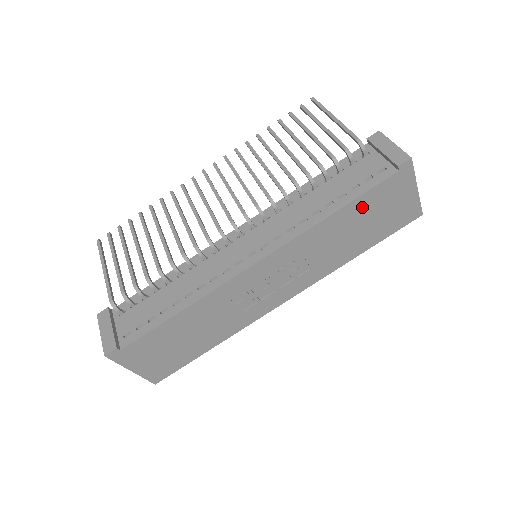
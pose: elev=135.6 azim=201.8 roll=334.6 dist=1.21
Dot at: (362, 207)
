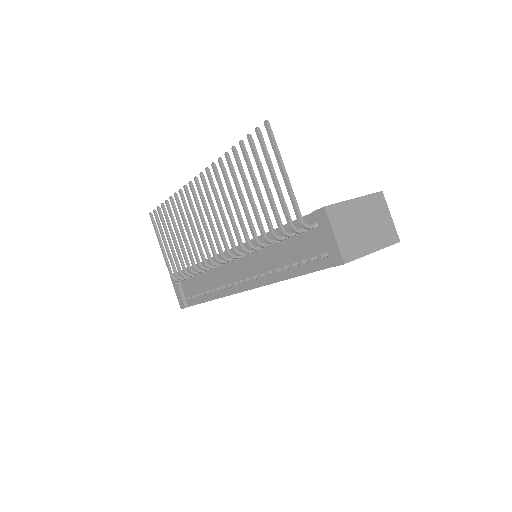
Dot at: occluded
